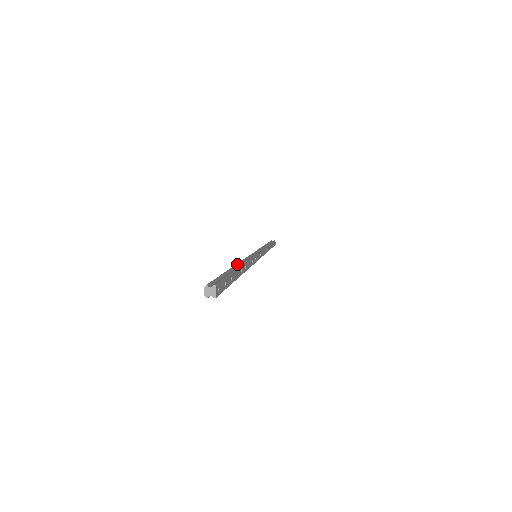
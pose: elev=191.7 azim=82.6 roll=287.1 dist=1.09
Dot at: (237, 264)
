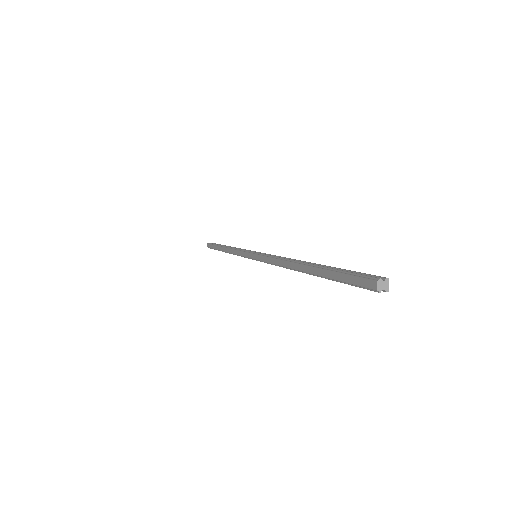
Dot at: (299, 261)
